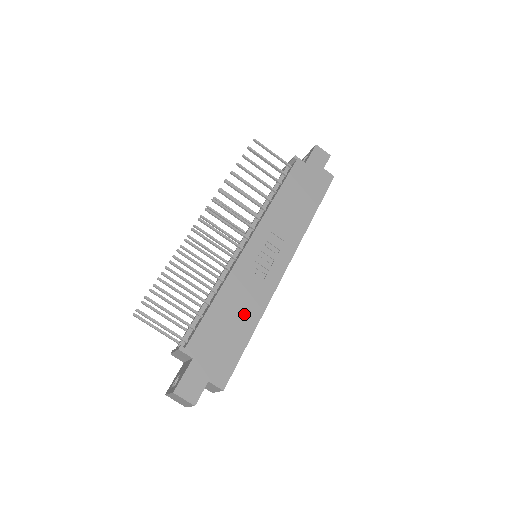
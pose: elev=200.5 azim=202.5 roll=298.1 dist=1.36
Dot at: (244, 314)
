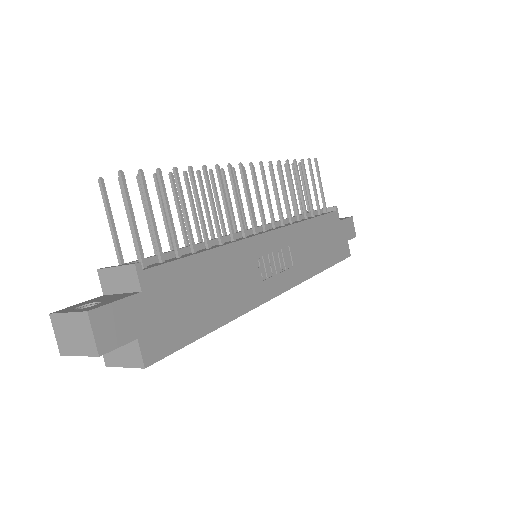
Dot at: (222, 298)
